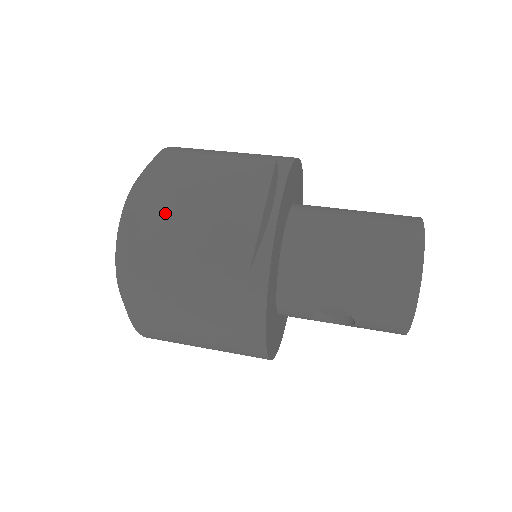
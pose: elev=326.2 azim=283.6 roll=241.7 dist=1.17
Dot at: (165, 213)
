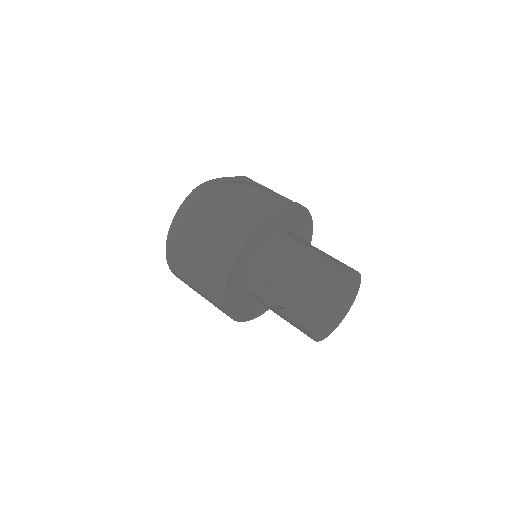
Dot at: (227, 187)
